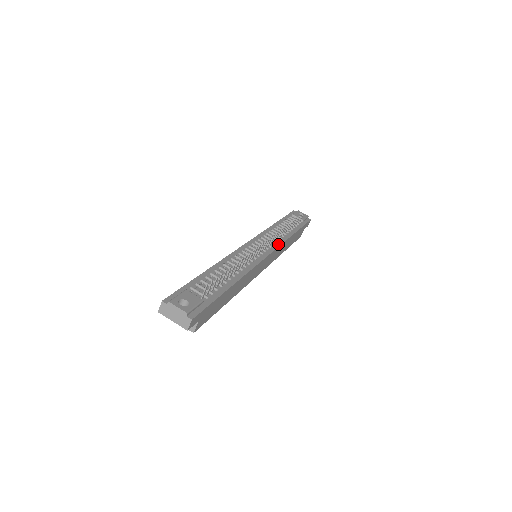
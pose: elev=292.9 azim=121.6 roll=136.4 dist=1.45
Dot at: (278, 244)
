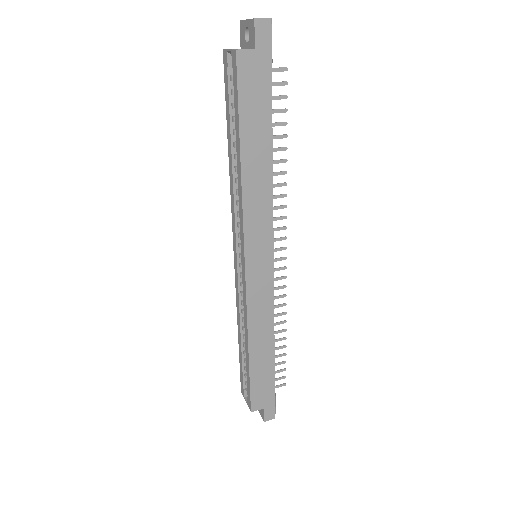
Dot at: (273, 297)
